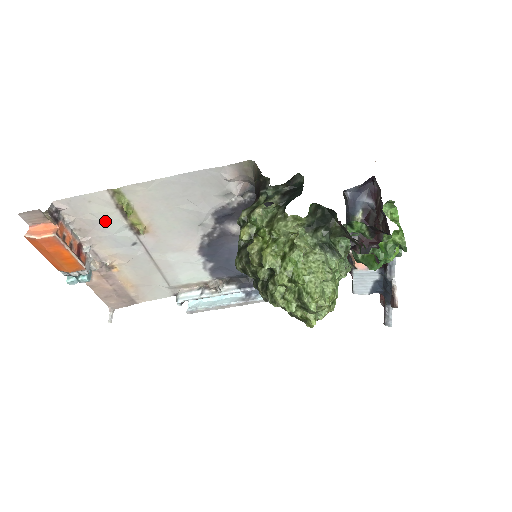
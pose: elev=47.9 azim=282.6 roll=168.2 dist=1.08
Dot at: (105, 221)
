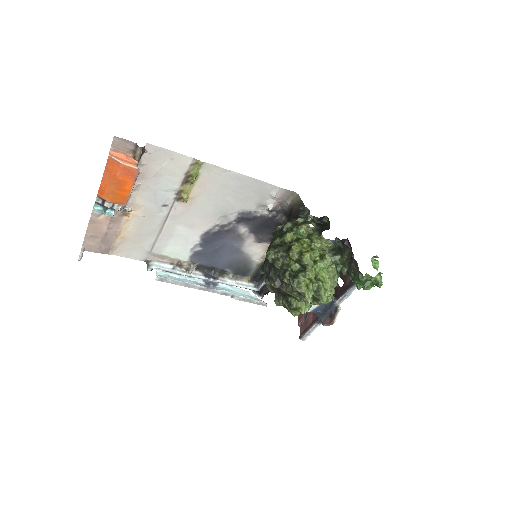
Dot at: (166, 178)
